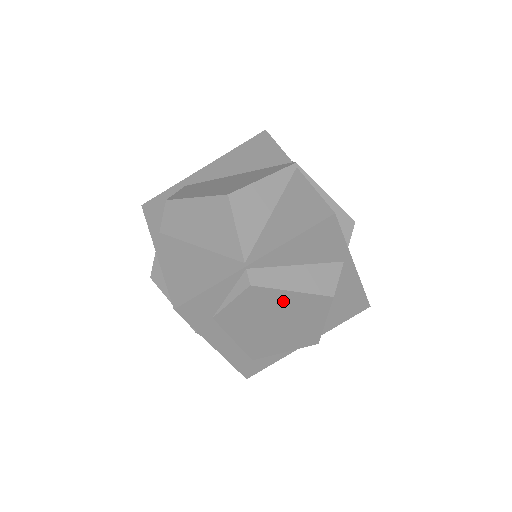
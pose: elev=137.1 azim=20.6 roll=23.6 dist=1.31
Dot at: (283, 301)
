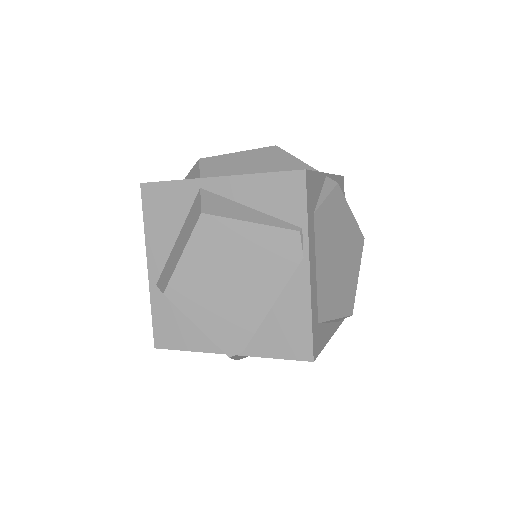
Dot at: (346, 222)
